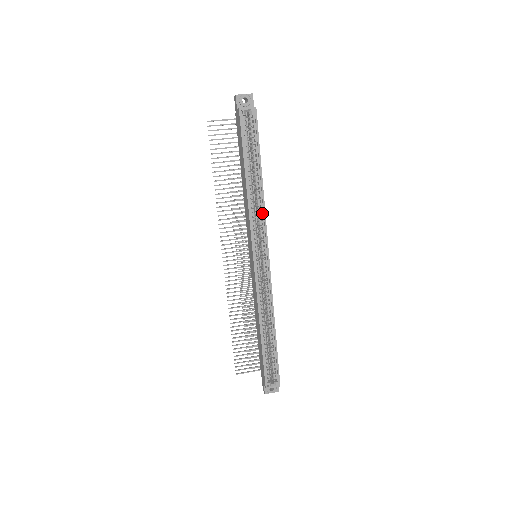
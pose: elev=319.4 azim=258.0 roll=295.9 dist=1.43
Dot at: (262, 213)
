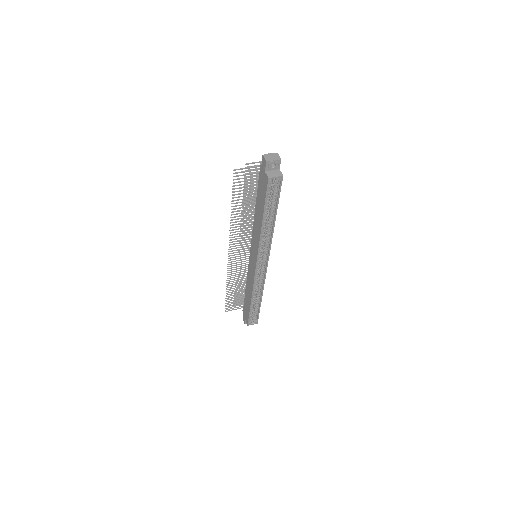
Dot at: (269, 239)
